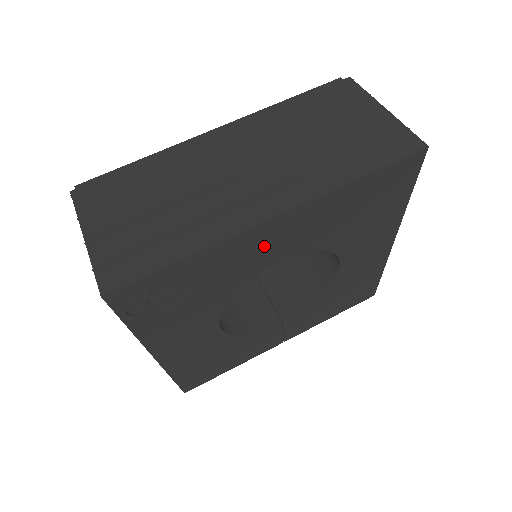
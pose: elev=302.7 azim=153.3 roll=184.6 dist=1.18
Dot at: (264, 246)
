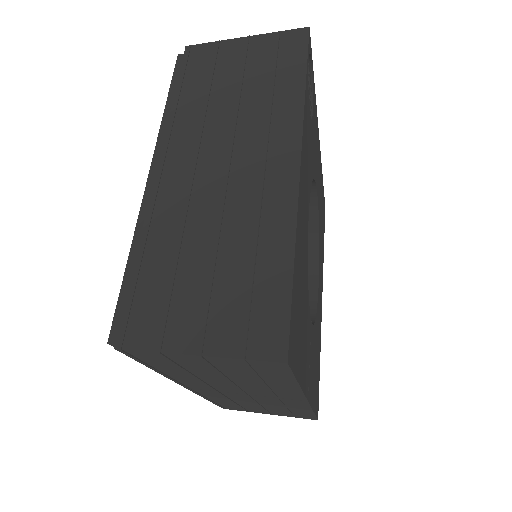
Dot at: (317, 156)
